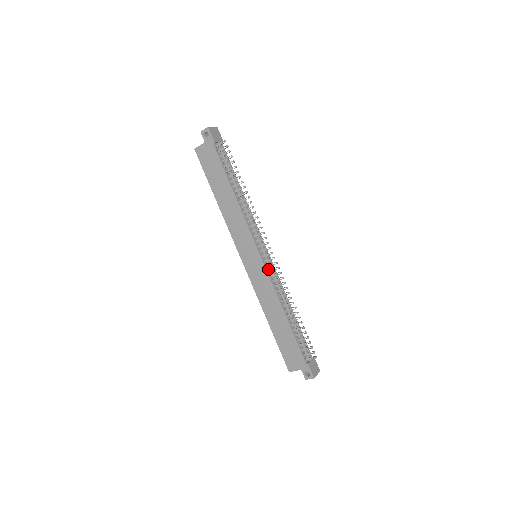
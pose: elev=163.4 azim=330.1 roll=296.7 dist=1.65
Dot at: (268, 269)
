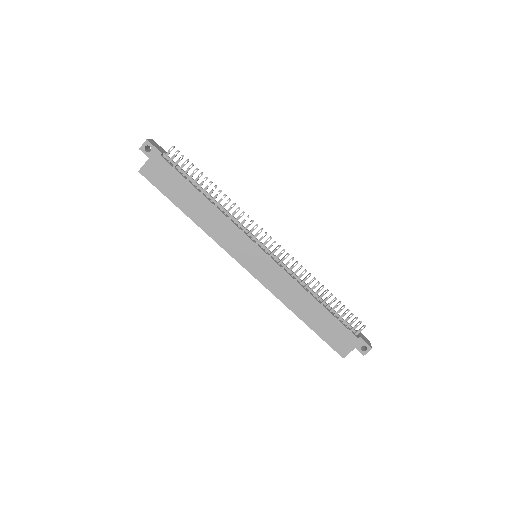
Dot at: (277, 262)
